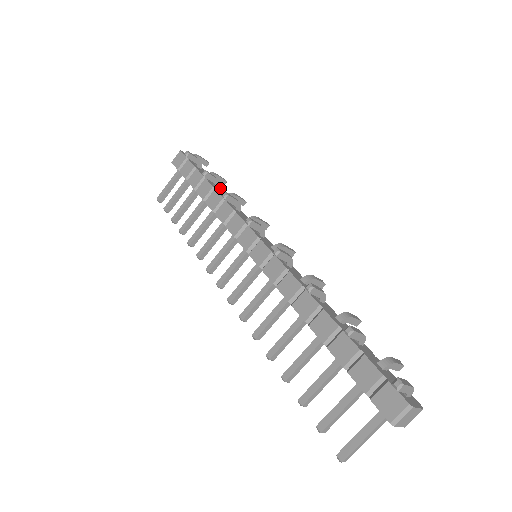
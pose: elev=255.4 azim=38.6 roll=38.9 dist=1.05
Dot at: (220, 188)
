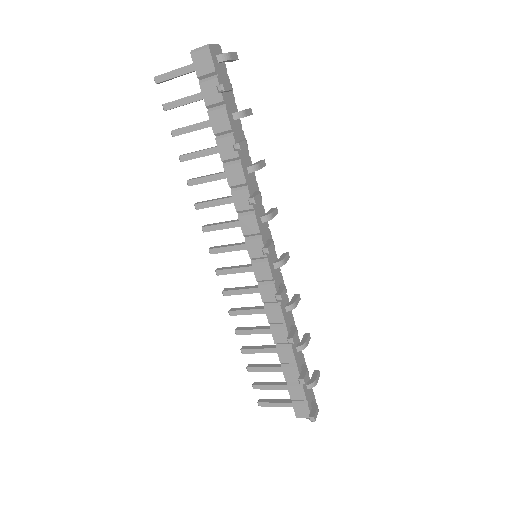
Dot at: (243, 135)
